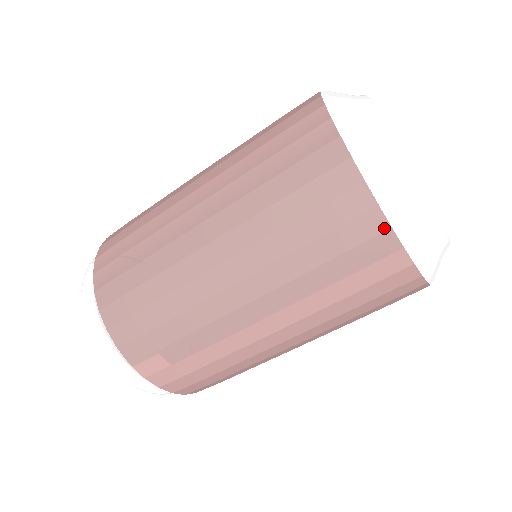
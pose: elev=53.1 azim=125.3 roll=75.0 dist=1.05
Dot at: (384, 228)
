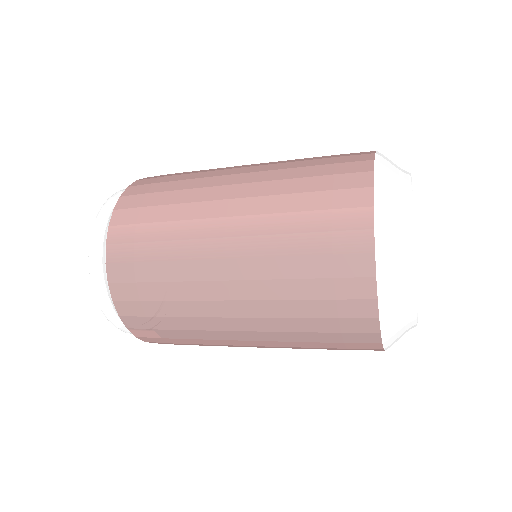
Dot at: (375, 331)
